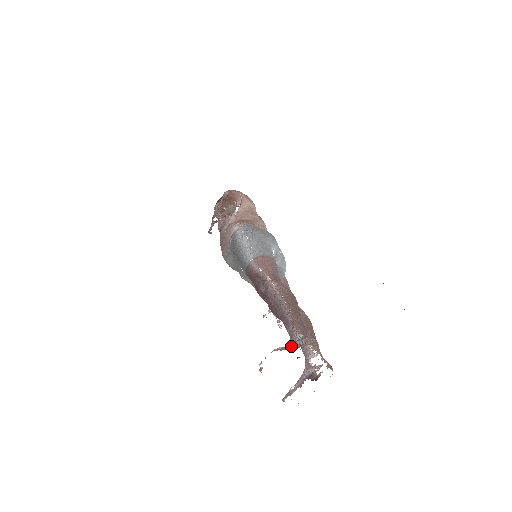
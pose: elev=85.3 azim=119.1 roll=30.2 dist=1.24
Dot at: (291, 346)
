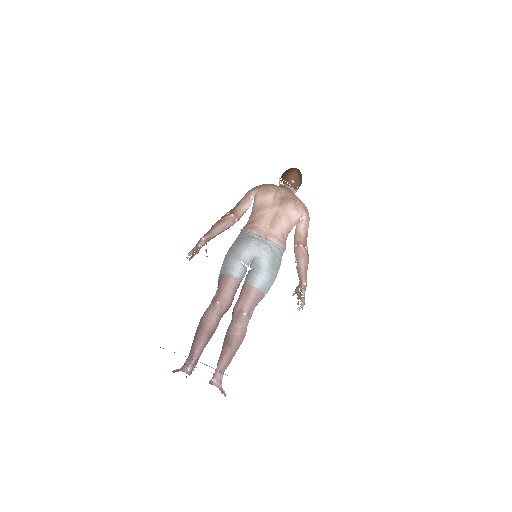
Dot at: (176, 370)
